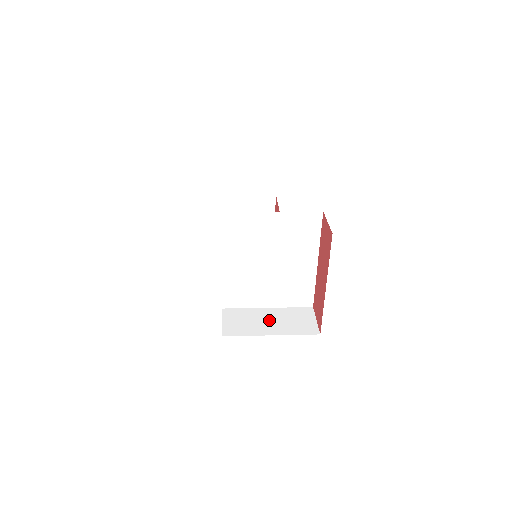
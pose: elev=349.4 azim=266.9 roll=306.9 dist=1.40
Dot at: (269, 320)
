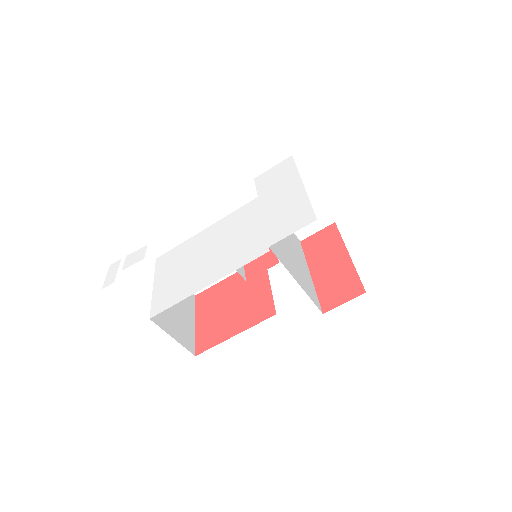
Dot at: occluded
